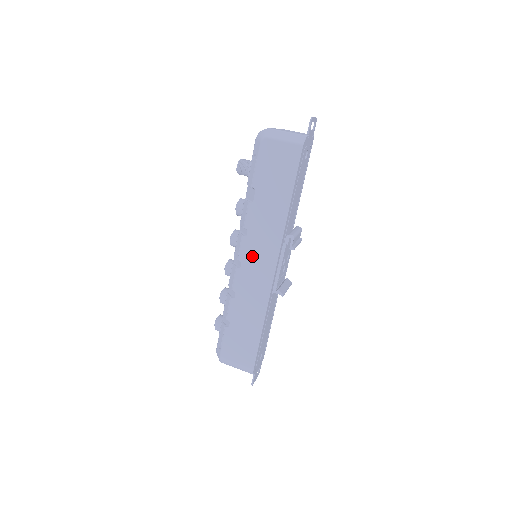
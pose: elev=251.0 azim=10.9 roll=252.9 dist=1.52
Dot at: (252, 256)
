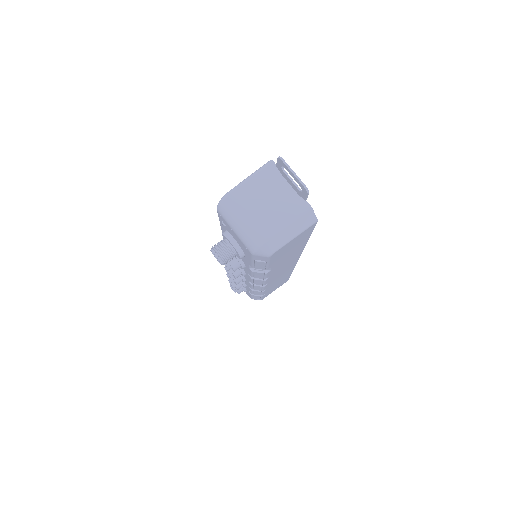
Dot at: (276, 275)
